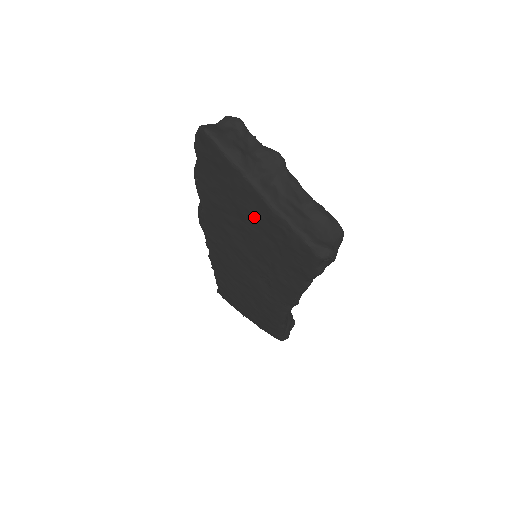
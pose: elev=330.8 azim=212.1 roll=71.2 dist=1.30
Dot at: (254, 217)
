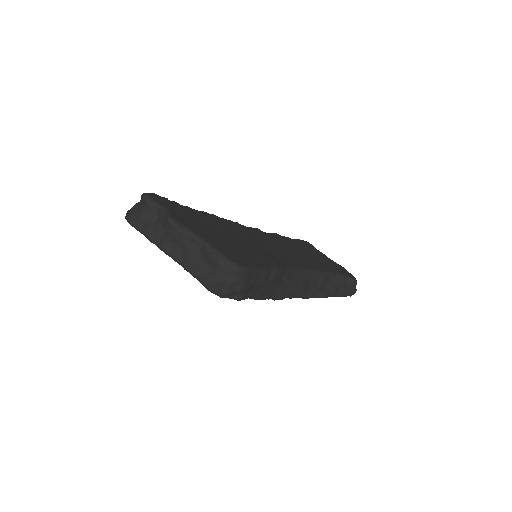
Dot at: occluded
